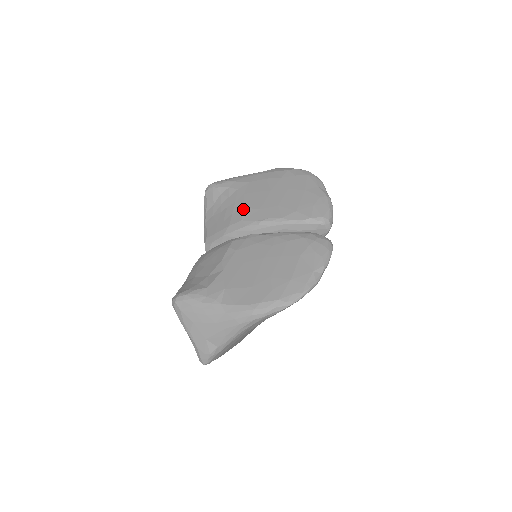
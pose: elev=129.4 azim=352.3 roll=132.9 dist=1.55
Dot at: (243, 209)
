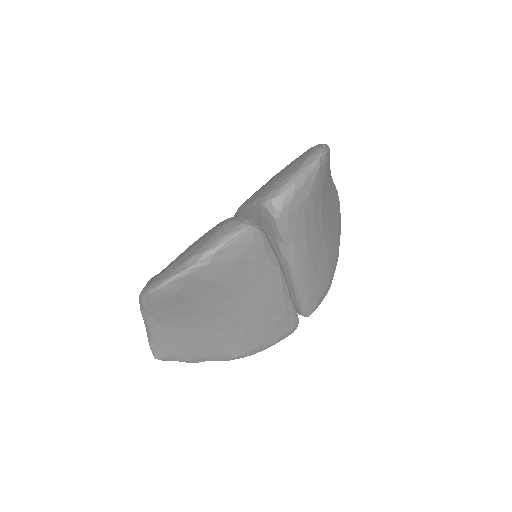
Dot at: occluded
